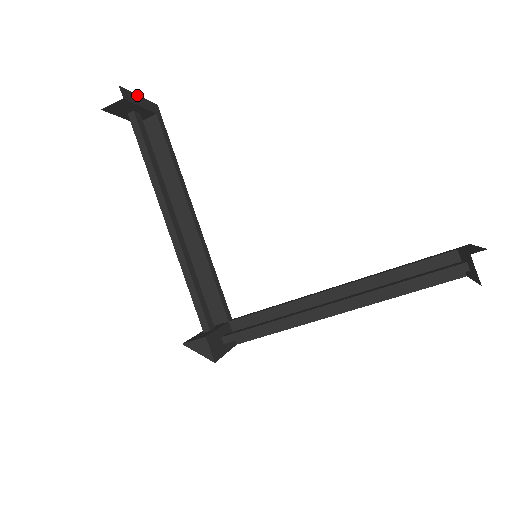
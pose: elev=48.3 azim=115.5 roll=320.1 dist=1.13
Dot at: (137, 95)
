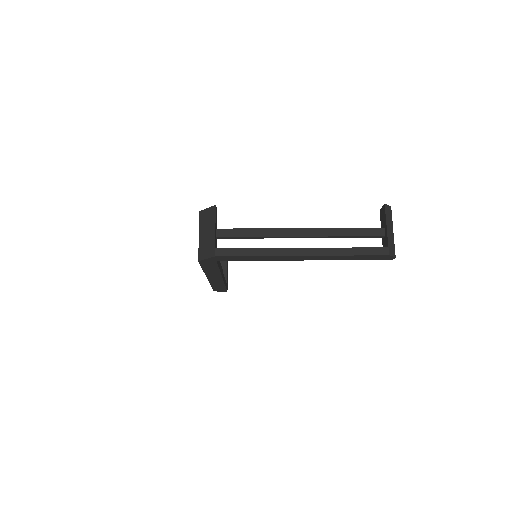
Dot at: occluded
